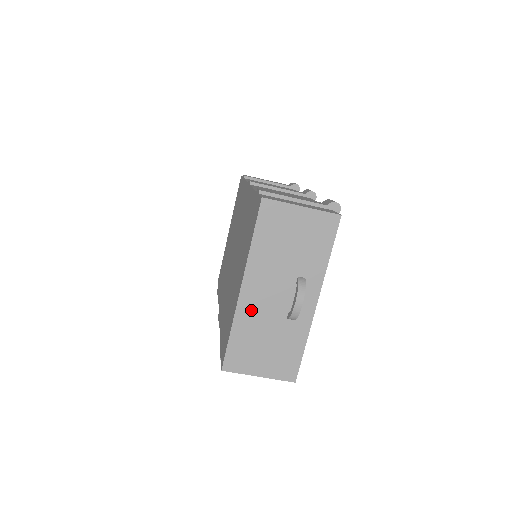
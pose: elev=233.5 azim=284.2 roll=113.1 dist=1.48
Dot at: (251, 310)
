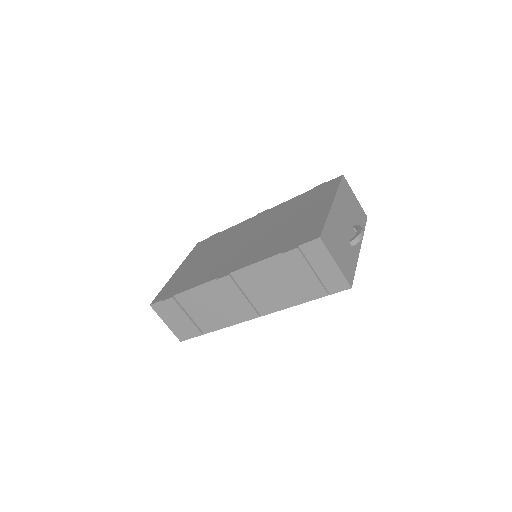
Dot at: (336, 219)
